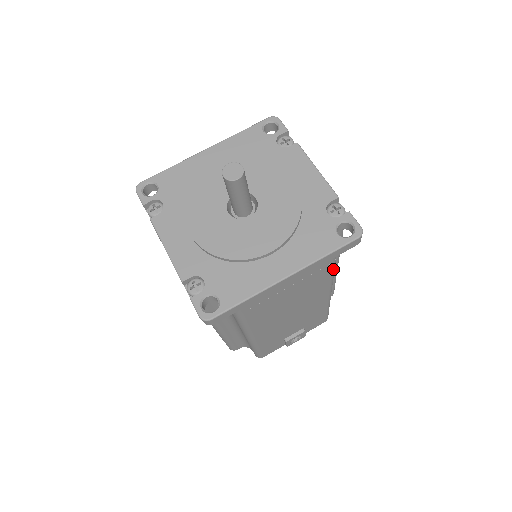
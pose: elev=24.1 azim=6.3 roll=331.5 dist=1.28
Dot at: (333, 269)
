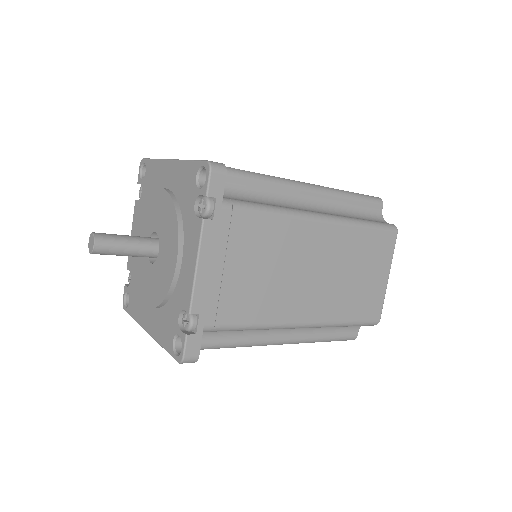
Dot at: (214, 348)
